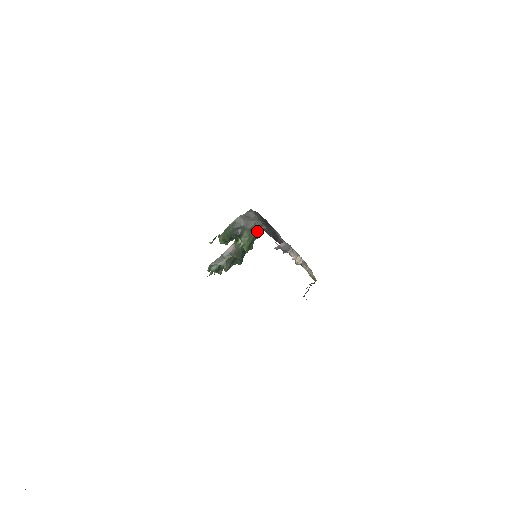
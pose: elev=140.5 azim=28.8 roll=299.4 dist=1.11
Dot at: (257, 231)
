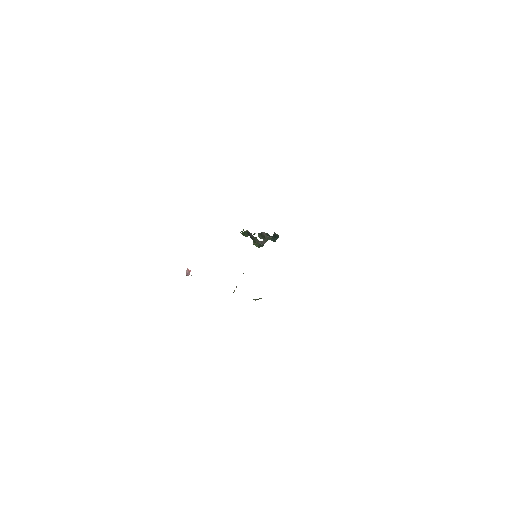
Dot at: (260, 242)
